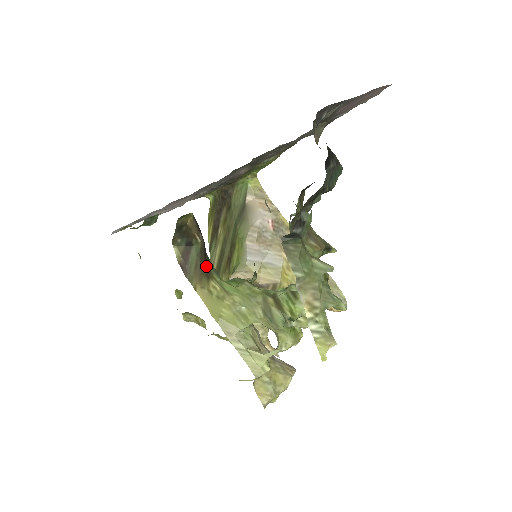
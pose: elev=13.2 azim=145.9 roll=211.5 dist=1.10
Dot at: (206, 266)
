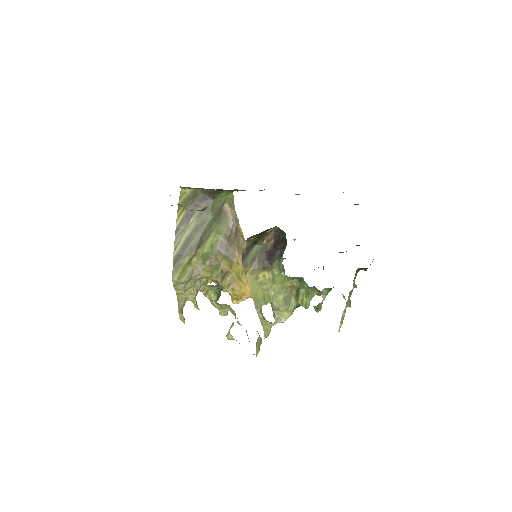
Dot at: (267, 262)
